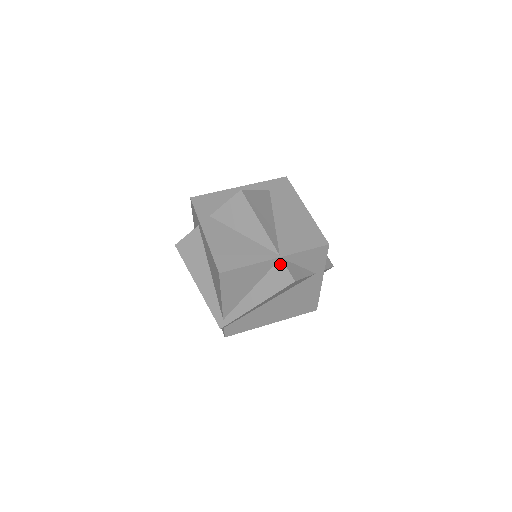
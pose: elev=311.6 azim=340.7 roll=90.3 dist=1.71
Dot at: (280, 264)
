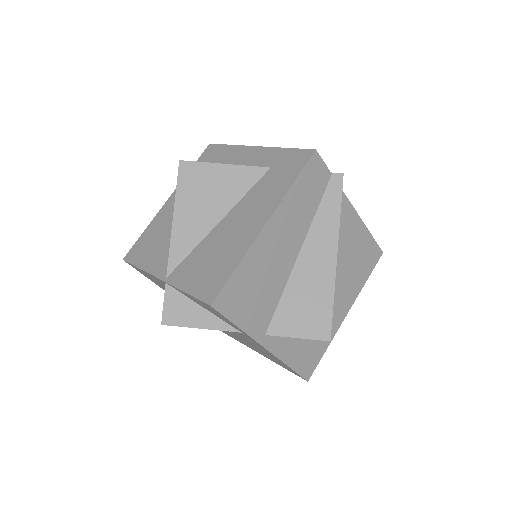
Dot at: (166, 290)
